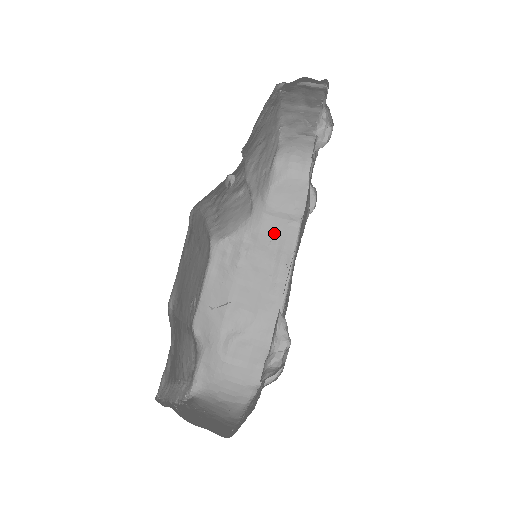
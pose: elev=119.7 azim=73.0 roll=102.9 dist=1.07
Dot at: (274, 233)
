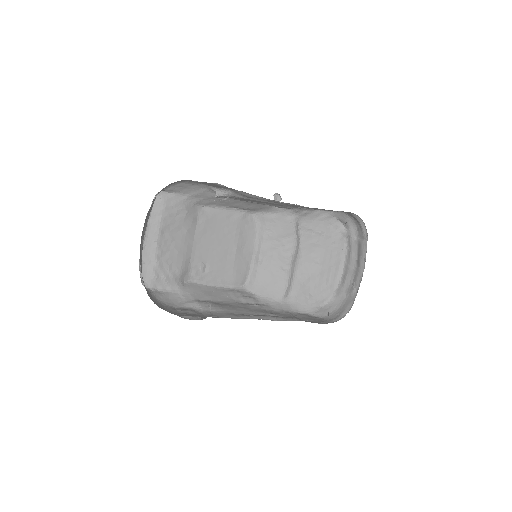
Dot at: (281, 315)
